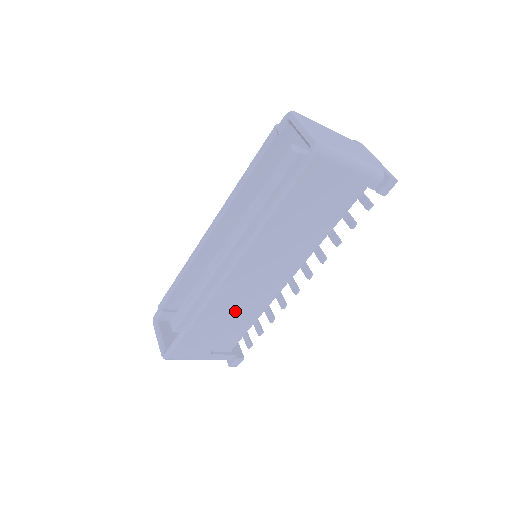
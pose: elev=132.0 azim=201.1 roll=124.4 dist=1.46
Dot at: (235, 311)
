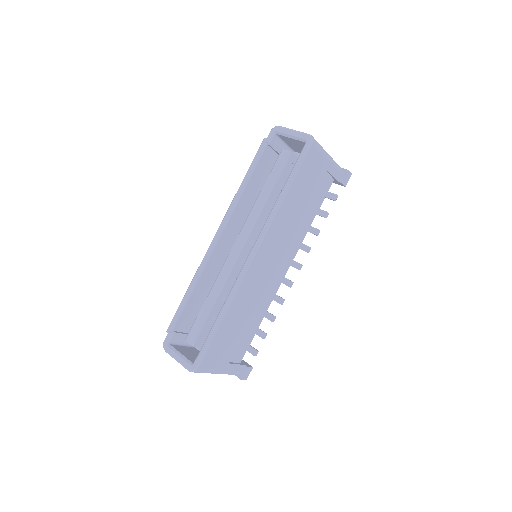
Dot at: (252, 305)
